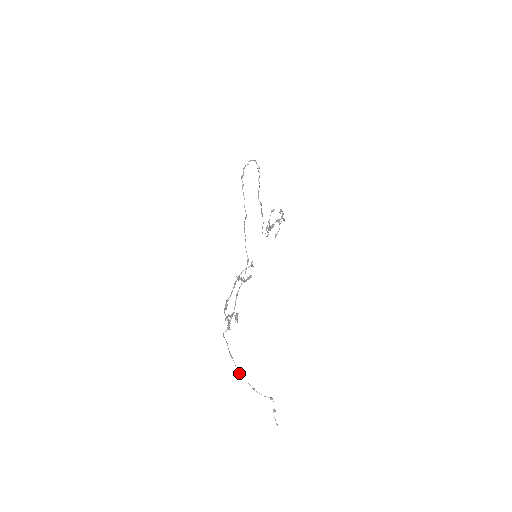
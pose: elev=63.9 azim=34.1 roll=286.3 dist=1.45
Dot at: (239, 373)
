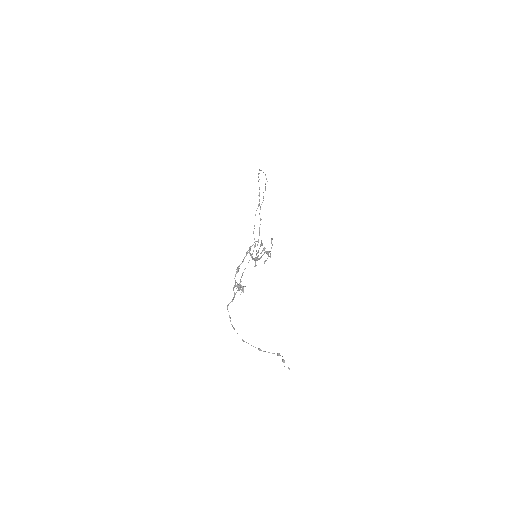
Dot at: (242, 340)
